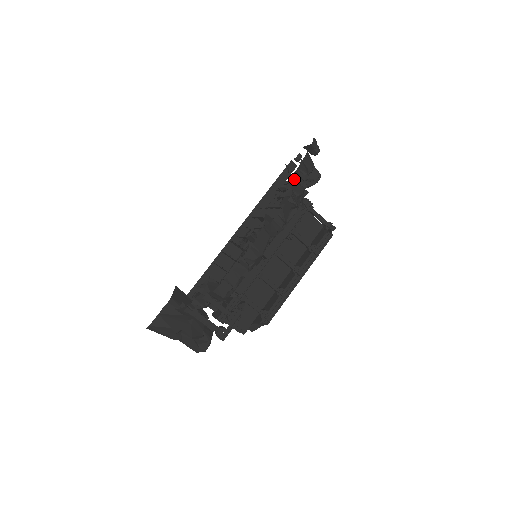
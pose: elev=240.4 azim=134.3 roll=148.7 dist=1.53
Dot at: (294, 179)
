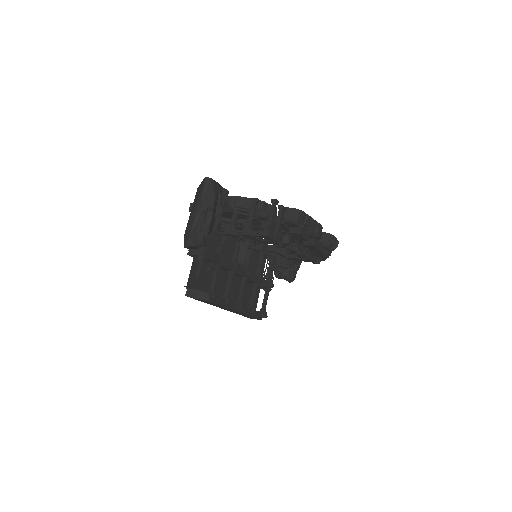
Dot at: occluded
